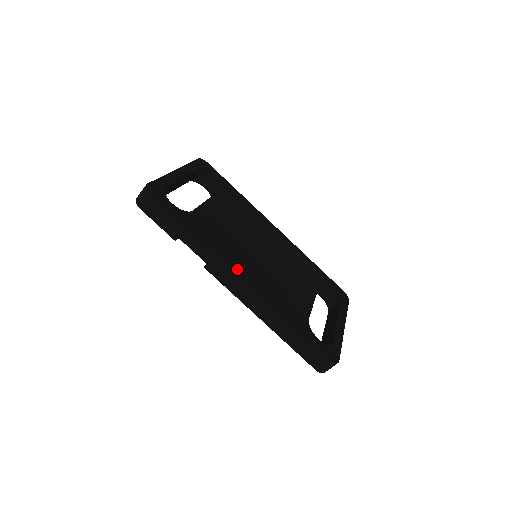
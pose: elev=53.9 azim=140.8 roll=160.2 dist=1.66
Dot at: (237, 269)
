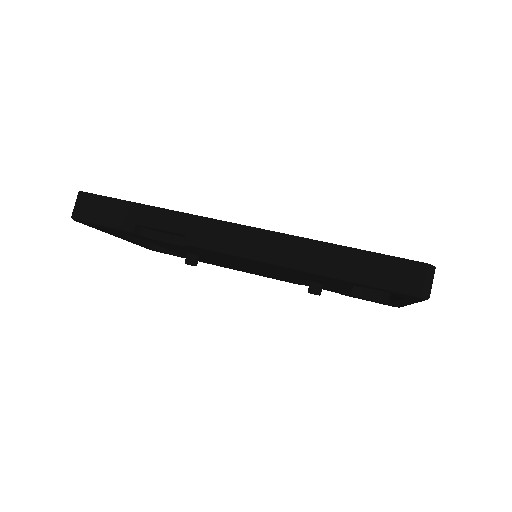
Dot at: occluded
